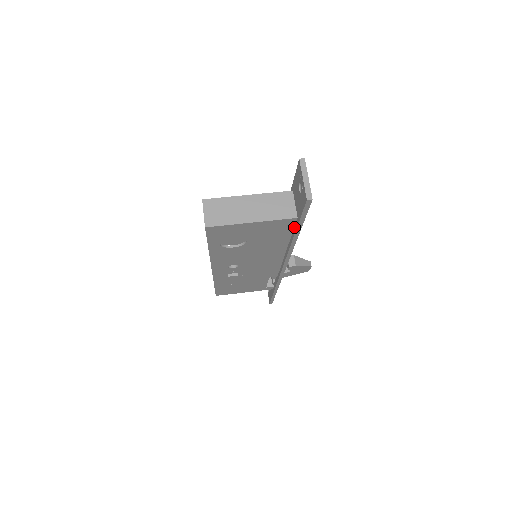
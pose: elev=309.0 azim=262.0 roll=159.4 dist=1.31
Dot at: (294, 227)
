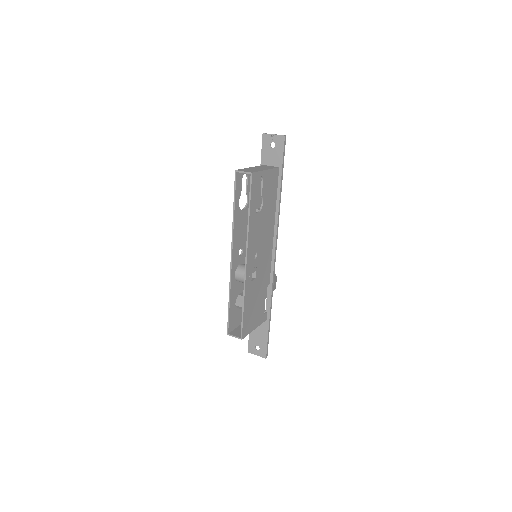
Dot at: (278, 182)
